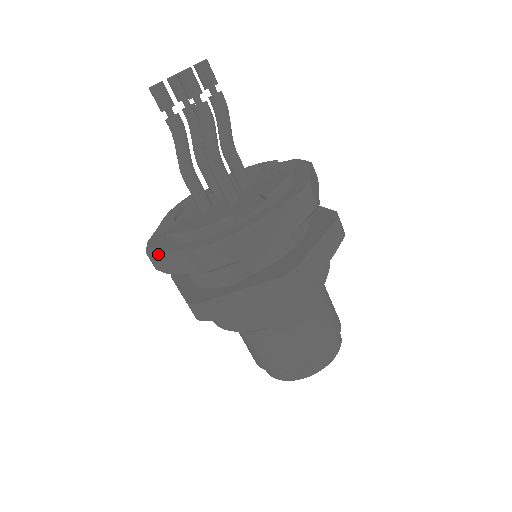
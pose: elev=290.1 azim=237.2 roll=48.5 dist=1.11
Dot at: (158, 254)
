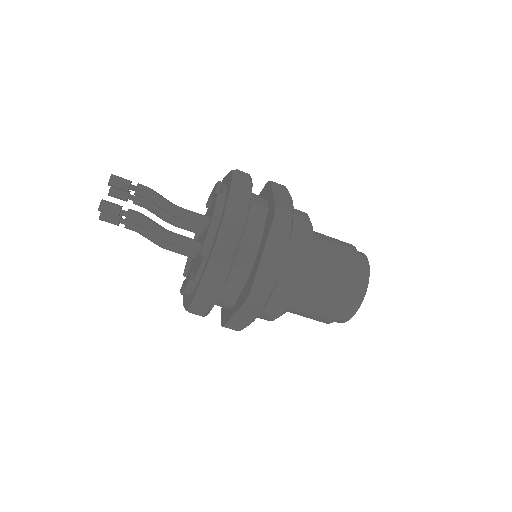
Dot at: occluded
